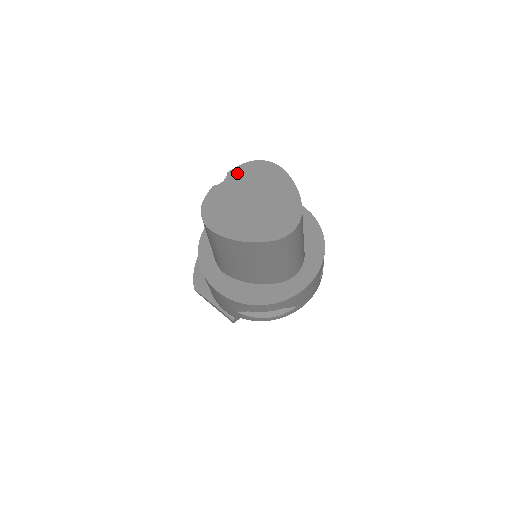
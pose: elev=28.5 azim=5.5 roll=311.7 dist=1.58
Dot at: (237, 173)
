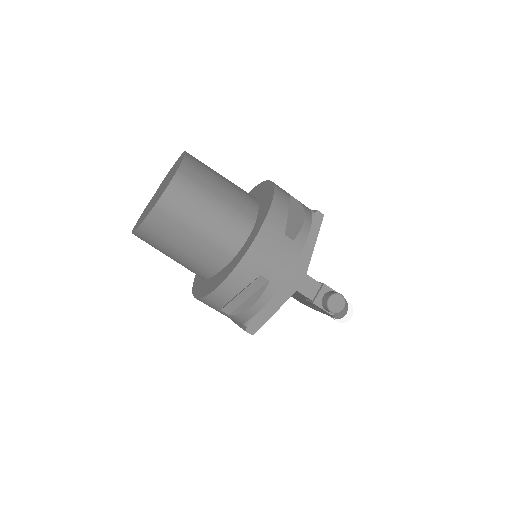
Dot at: occluded
